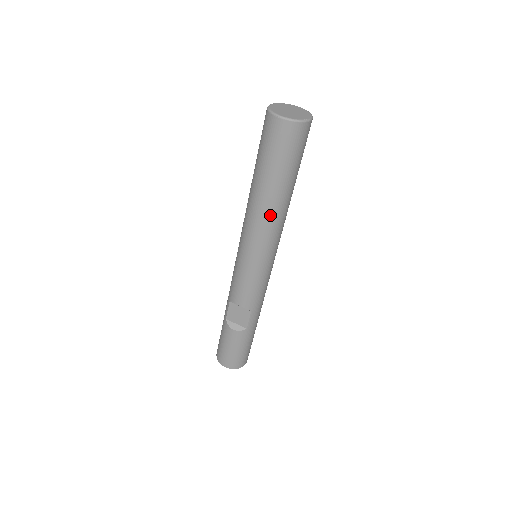
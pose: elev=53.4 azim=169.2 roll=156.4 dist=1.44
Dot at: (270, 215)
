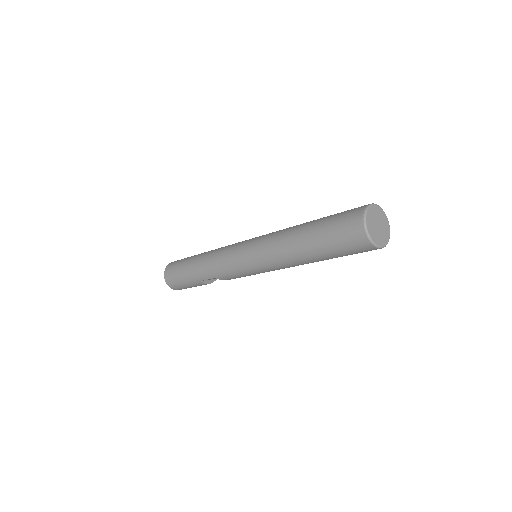
Dot at: occluded
